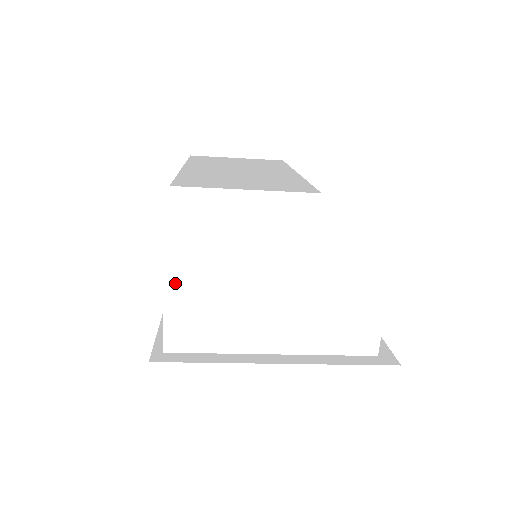
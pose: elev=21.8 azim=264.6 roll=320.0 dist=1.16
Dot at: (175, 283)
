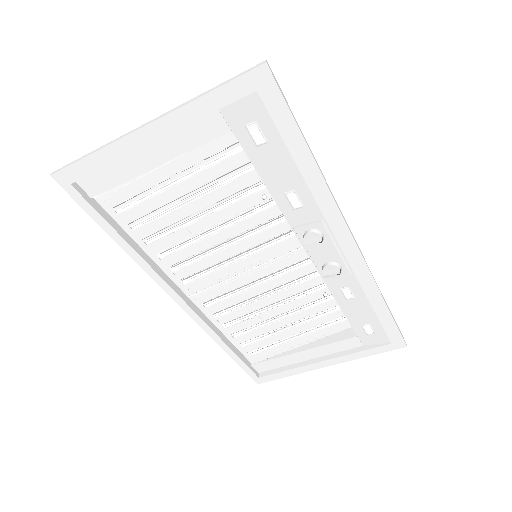
Dot at: occluded
